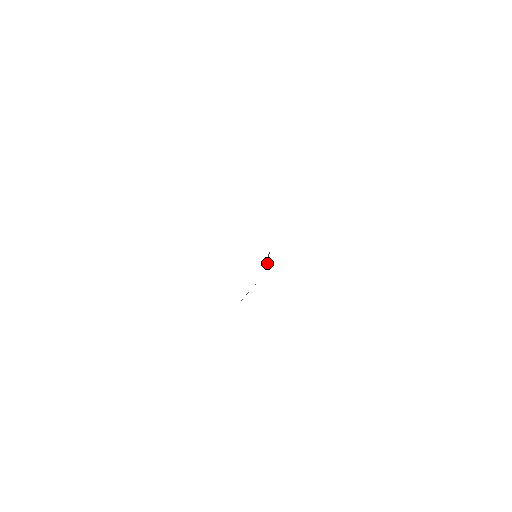
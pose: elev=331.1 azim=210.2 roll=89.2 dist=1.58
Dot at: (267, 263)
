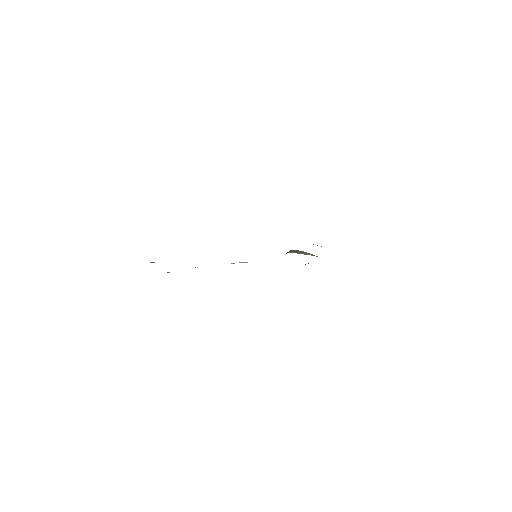
Dot at: occluded
